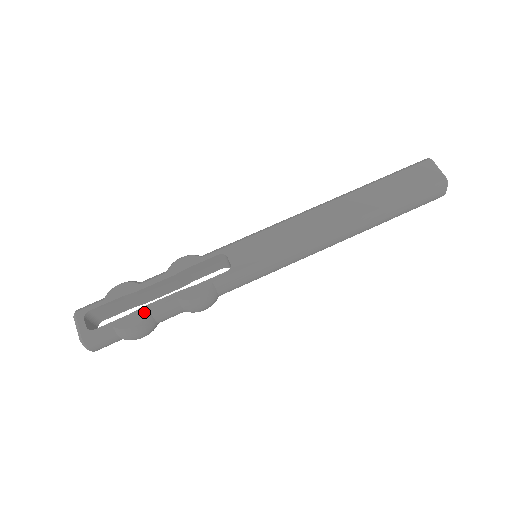
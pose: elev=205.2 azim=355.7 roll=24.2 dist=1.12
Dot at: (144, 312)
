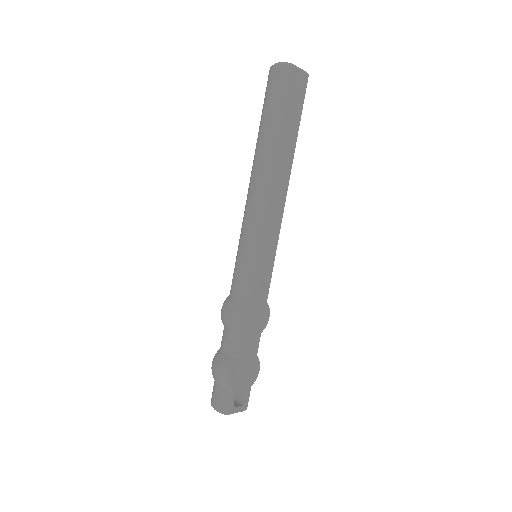
Dot at: (256, 360)
